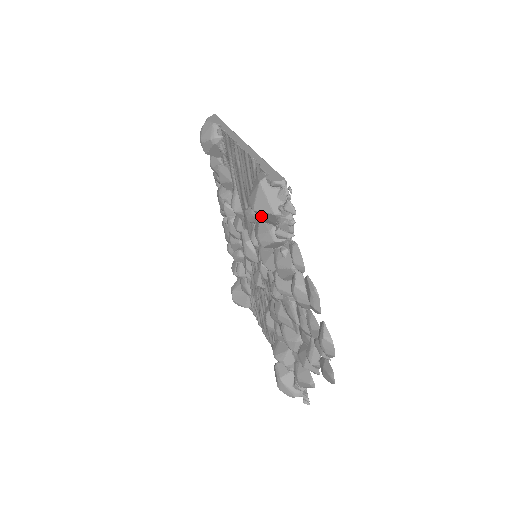
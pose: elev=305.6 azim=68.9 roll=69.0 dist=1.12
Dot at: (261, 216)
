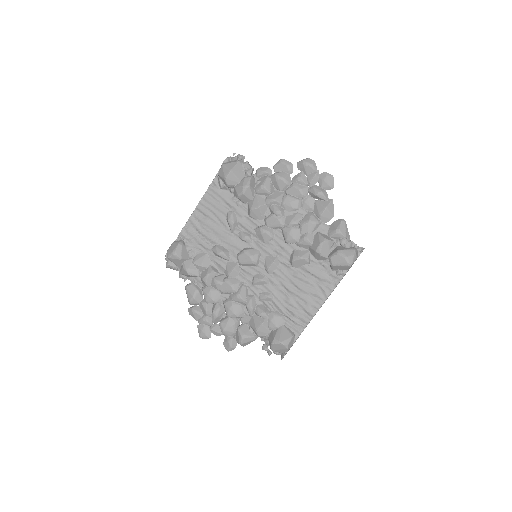
Dot at: (236, 173)
